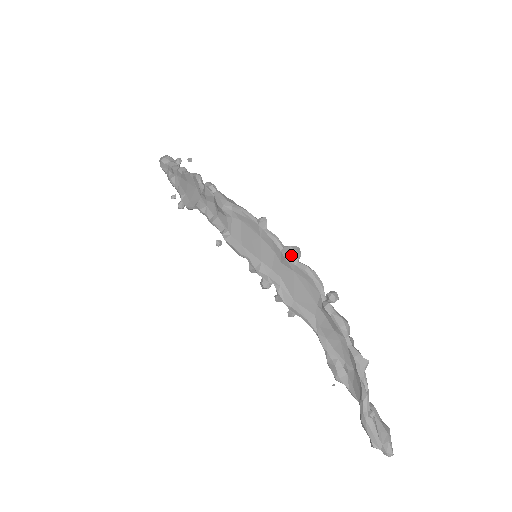
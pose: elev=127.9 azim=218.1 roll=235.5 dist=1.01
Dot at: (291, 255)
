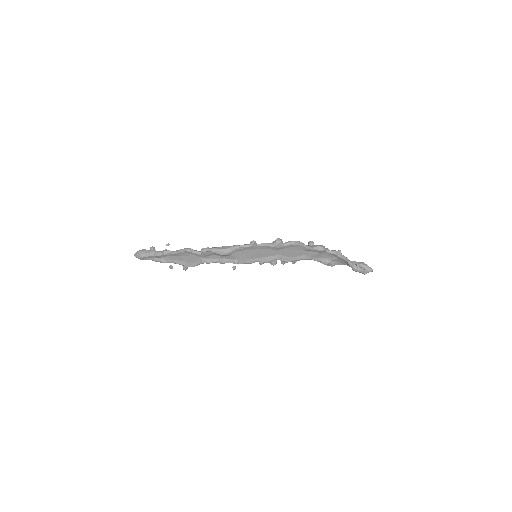
Dot at: (280, 244)
